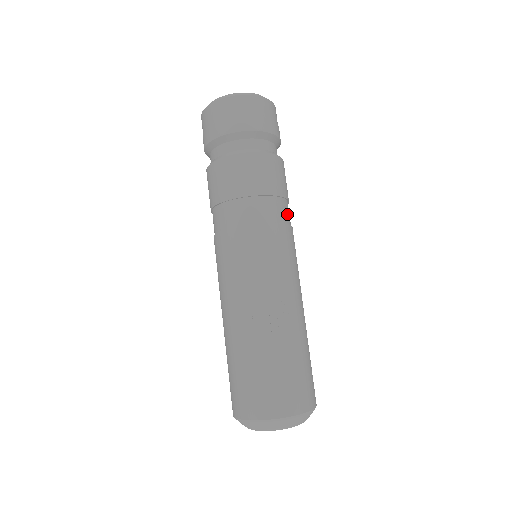
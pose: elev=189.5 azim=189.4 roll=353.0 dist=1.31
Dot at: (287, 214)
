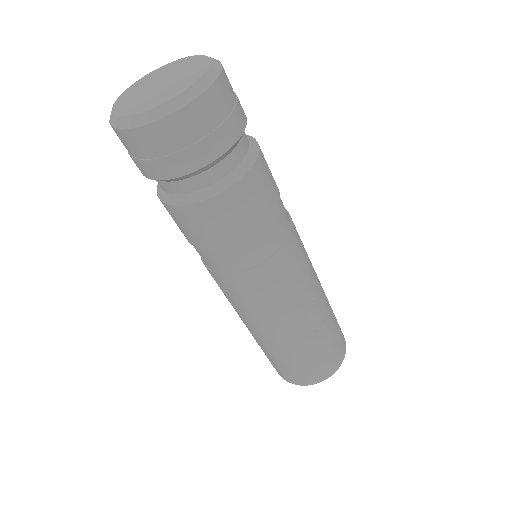
Dot at: occluded
